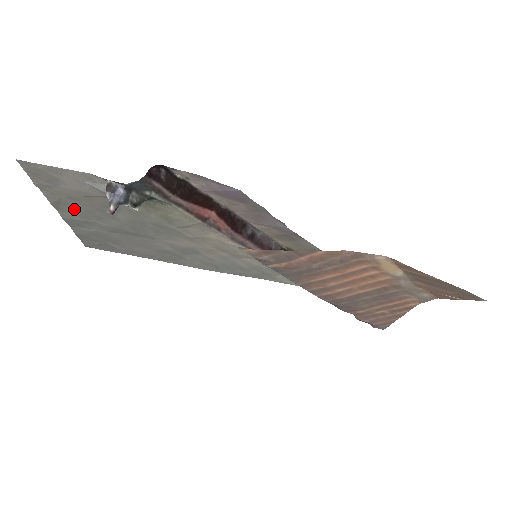
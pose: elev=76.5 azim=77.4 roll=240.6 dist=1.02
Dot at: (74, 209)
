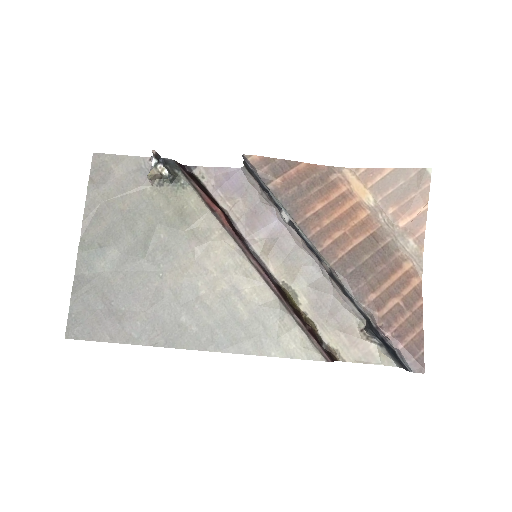
Dot at: (100, 225)
